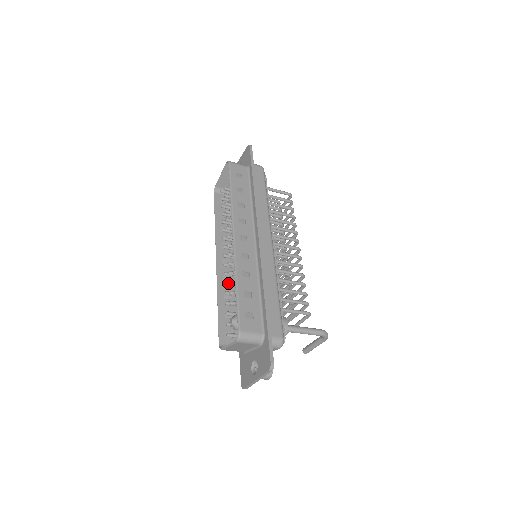
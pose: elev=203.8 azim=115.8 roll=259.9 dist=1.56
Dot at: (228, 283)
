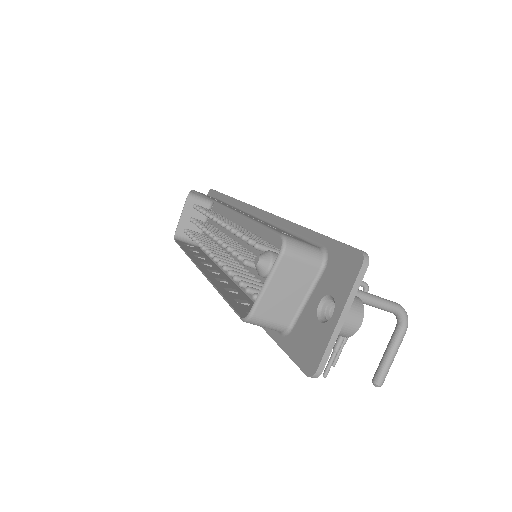
Dot at: (228, 266)
